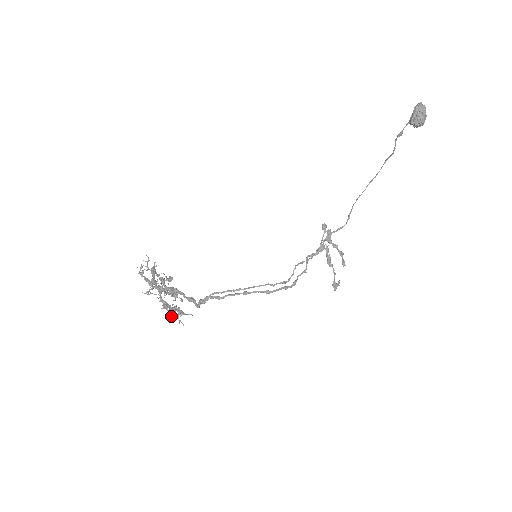
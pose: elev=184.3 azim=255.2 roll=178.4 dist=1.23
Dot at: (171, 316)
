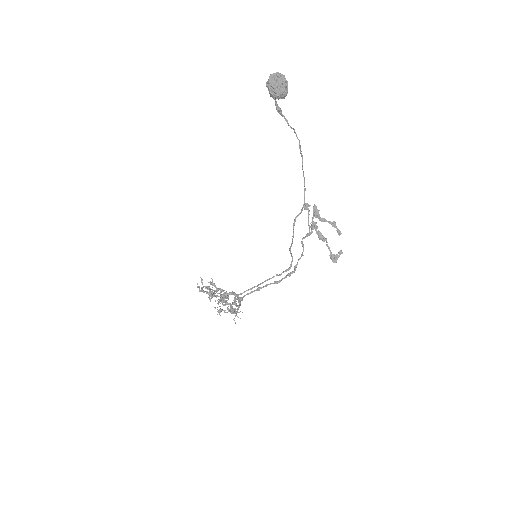
Dot at: occluded
